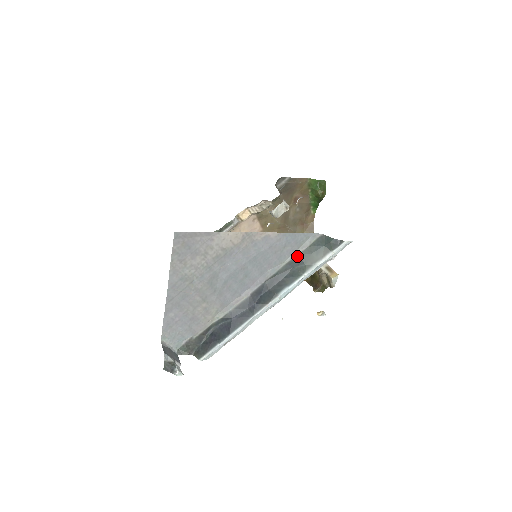
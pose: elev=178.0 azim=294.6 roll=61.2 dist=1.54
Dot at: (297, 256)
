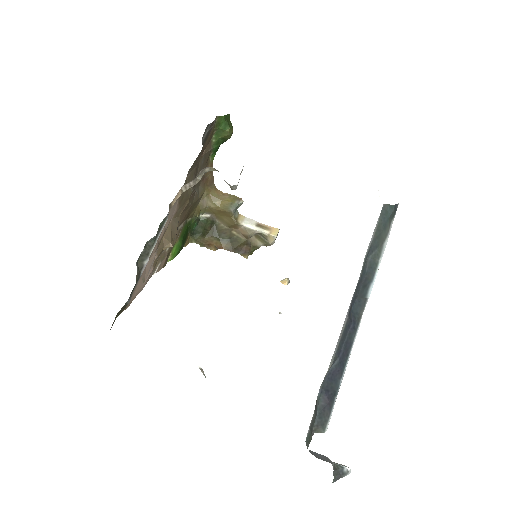
Dot at: (372, 242)
